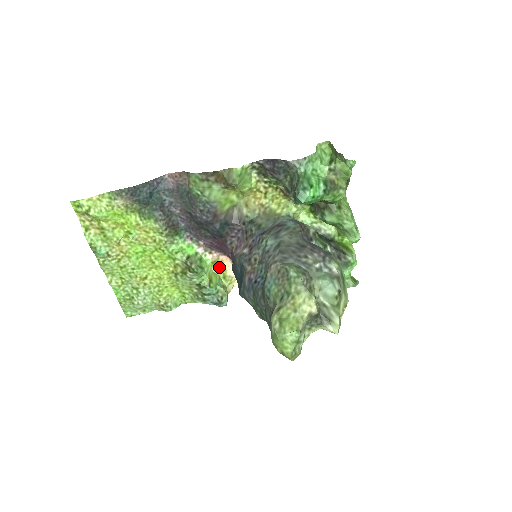
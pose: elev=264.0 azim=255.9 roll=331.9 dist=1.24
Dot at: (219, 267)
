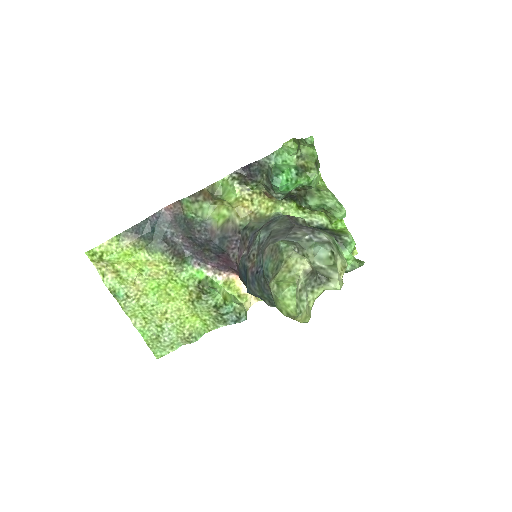
Dot at: (231, 287)
